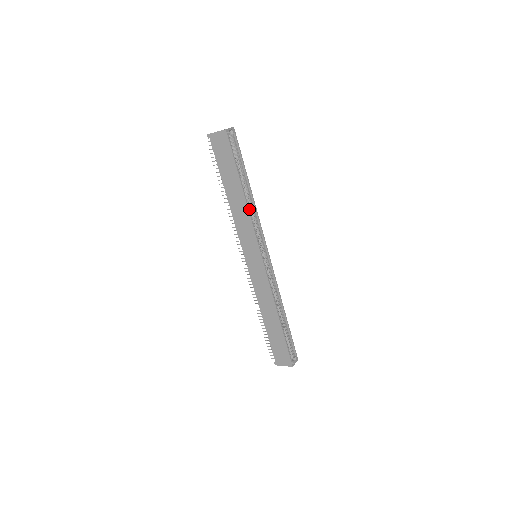
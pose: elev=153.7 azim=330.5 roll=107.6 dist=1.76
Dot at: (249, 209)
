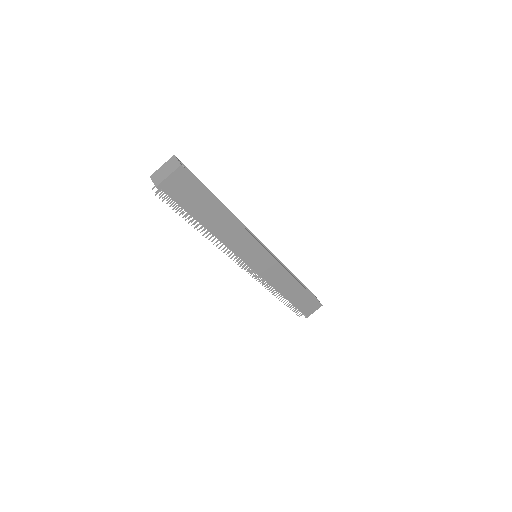
Dot at: occluded
